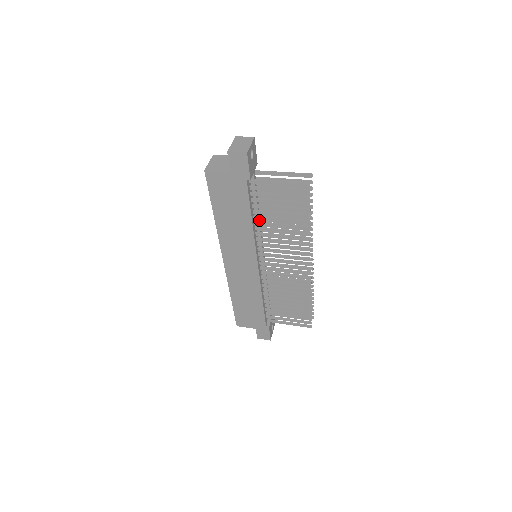
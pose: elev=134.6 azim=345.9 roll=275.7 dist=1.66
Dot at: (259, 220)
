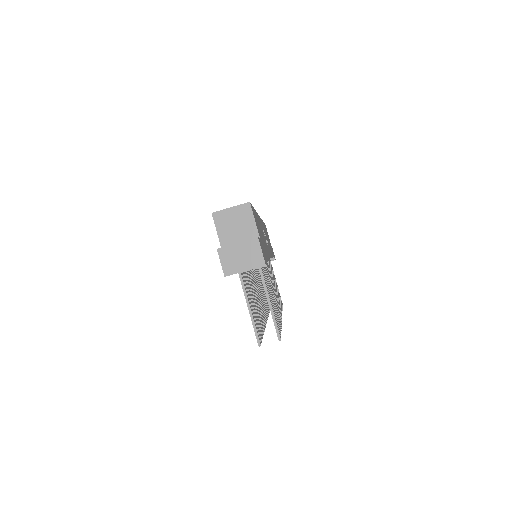
Dot at: occluded
